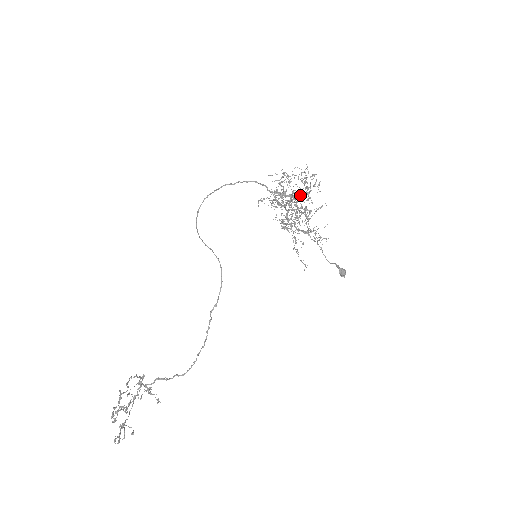
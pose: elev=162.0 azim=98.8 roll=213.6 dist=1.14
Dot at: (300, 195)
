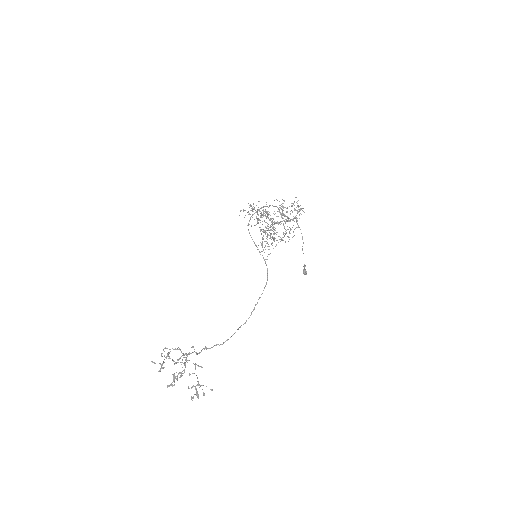
Dot at: (293, 218)
